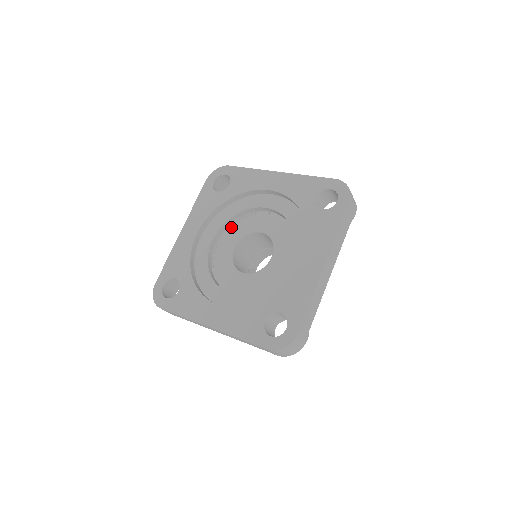
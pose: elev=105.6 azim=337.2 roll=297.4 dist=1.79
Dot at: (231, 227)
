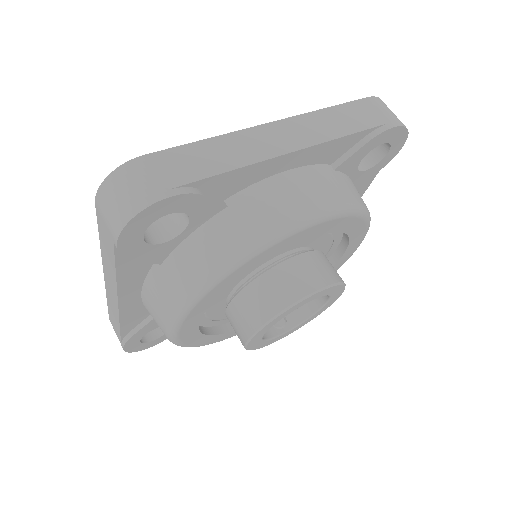
Dot at: occluded
